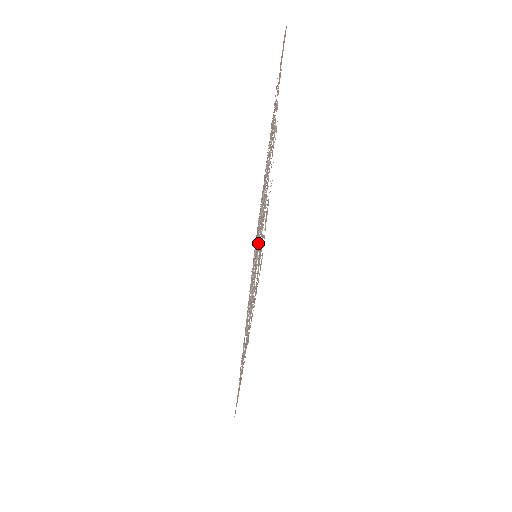
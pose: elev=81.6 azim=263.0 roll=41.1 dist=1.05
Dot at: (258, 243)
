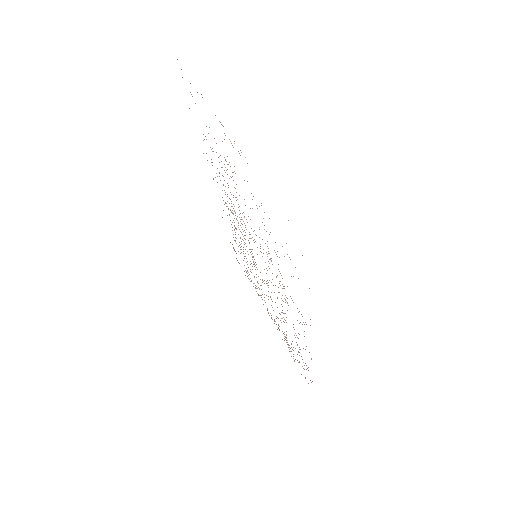
Dot at: (260, 244)
